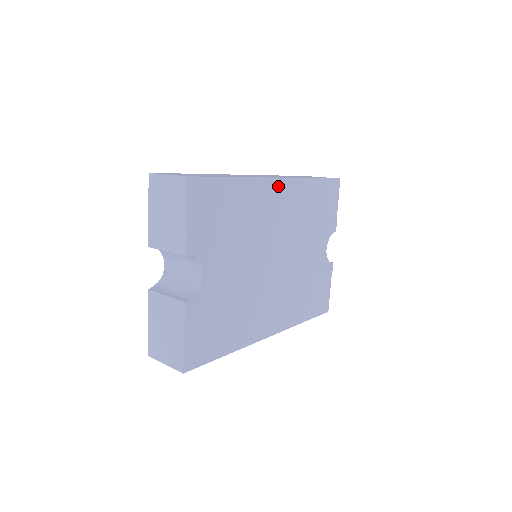
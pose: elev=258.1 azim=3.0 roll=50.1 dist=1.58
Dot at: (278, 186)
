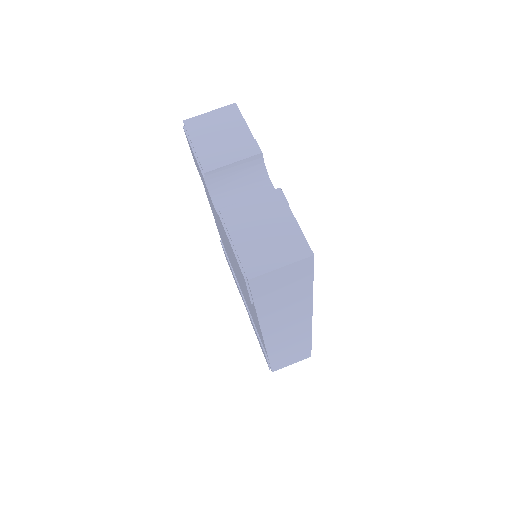
Dot at: occluded
